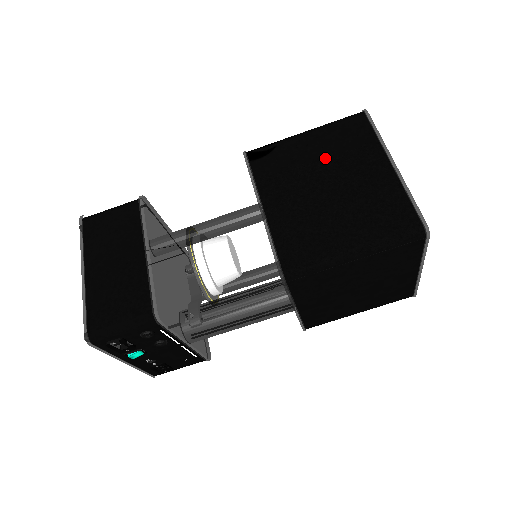
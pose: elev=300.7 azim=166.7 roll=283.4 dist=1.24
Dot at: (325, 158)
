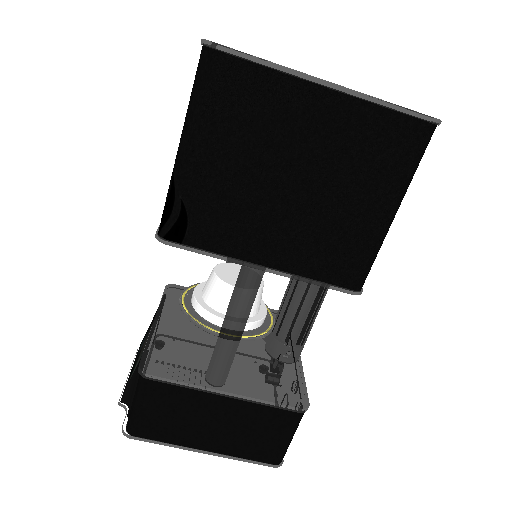
Dot at: (250, 157)
